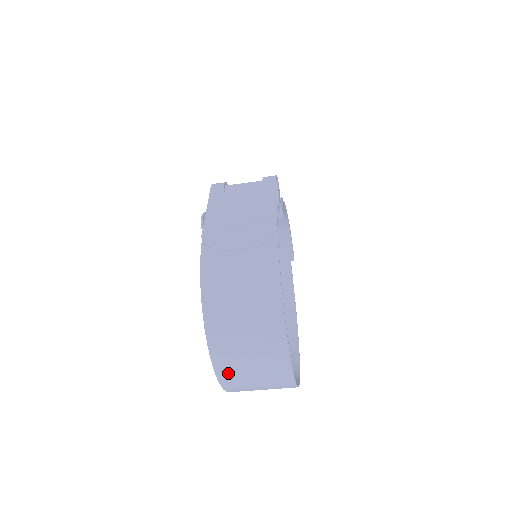
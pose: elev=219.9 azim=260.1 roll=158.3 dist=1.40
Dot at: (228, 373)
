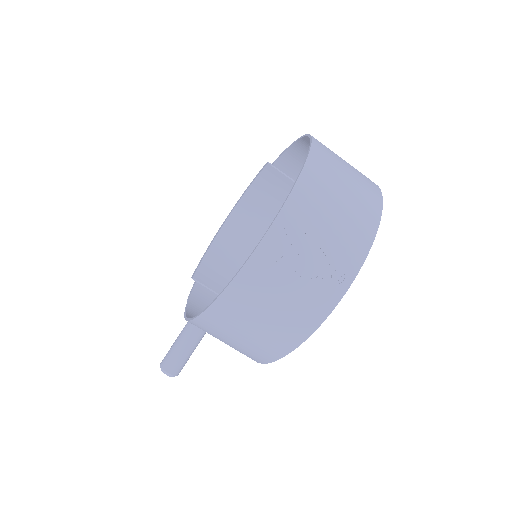
Dot at: (315, 180)
